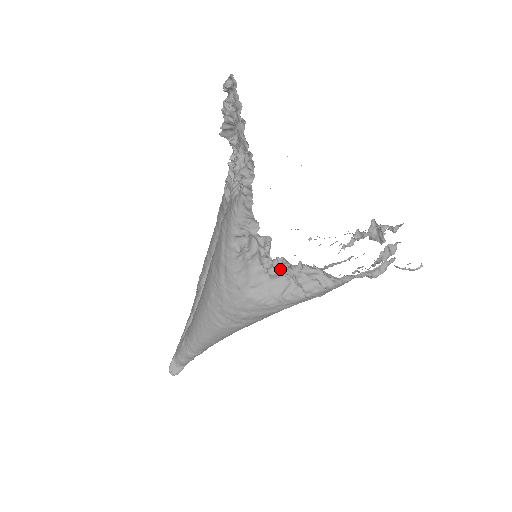
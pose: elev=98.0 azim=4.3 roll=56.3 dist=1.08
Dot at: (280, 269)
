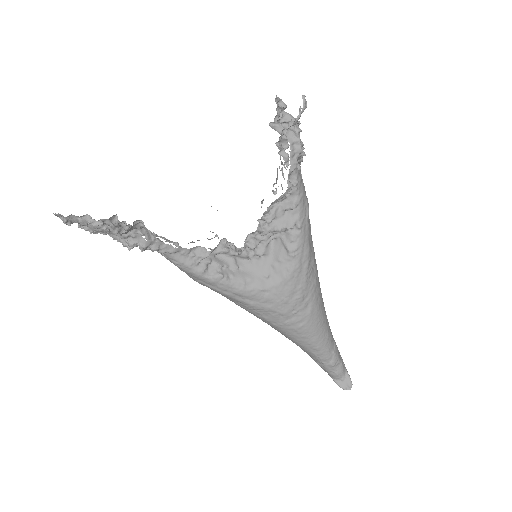
Dot at: (260, 243)
